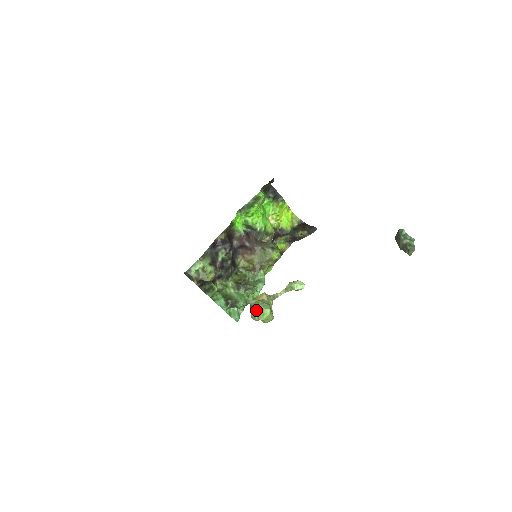
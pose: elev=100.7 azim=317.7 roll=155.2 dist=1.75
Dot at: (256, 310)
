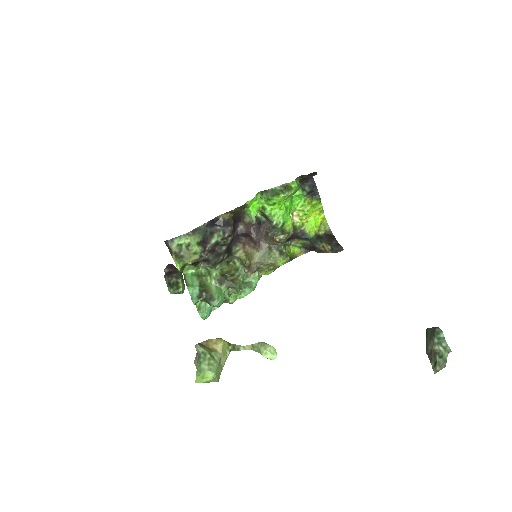
Dot at: (198, 364)
